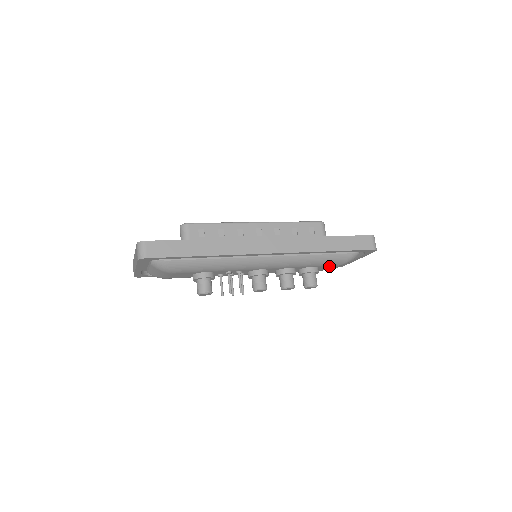
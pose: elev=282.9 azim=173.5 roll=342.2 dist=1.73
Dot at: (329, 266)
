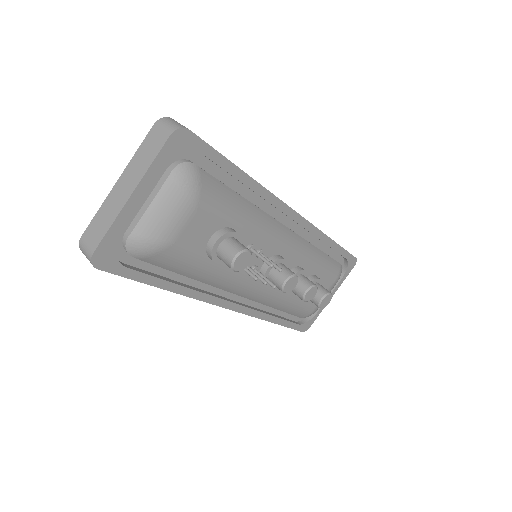
Dot at: (324, 284)
